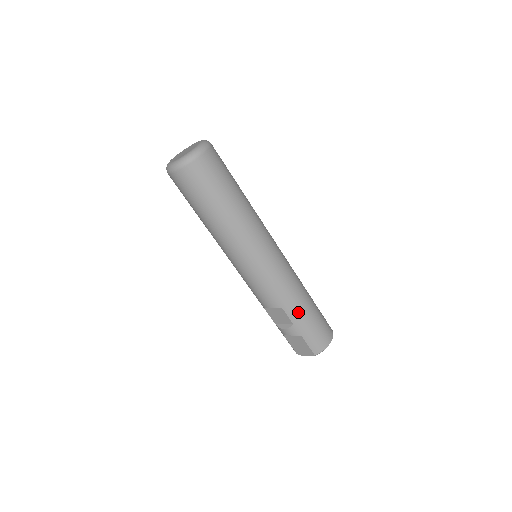
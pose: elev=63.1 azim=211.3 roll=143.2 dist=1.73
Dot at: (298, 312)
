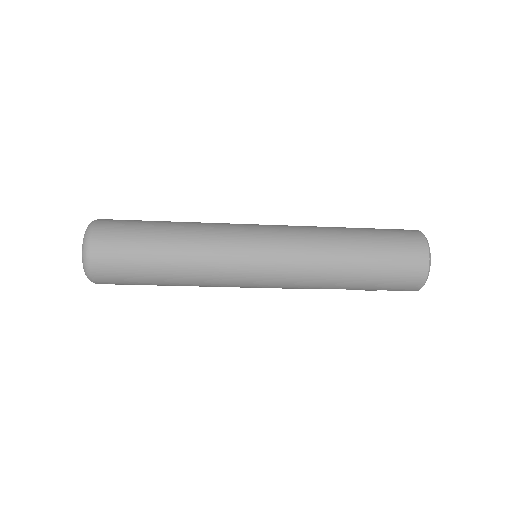
Dot at: (348, 283)
